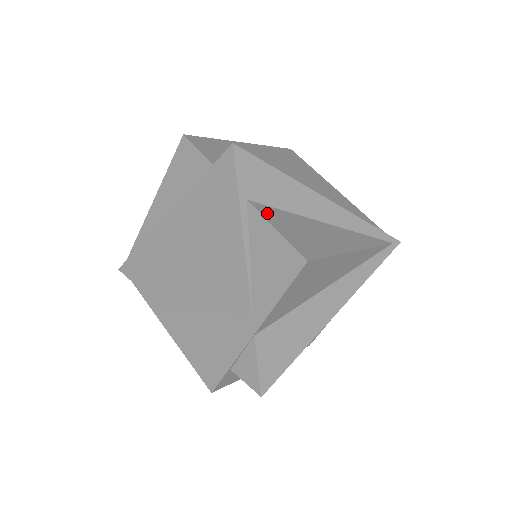
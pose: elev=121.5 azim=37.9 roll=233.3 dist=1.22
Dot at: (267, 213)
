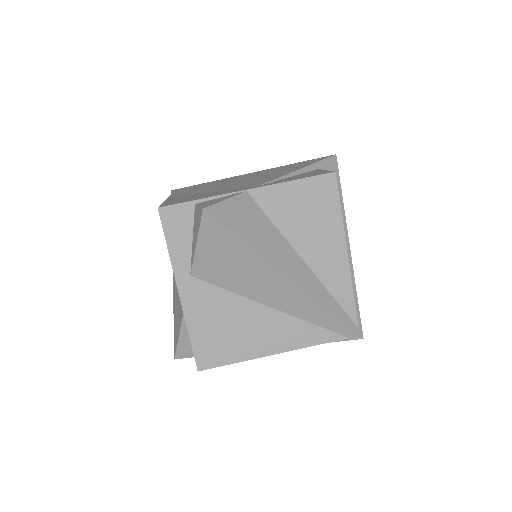
Dot at: occluded
